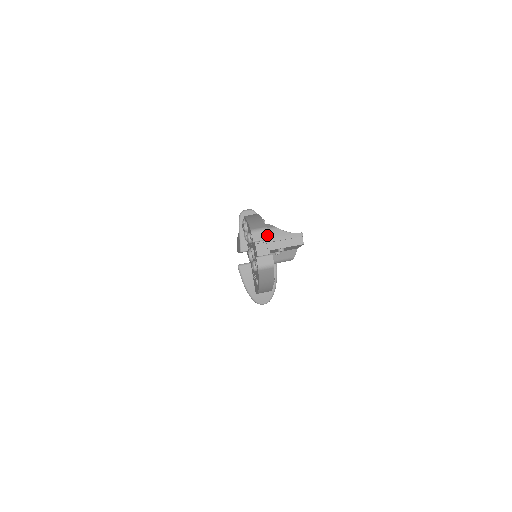
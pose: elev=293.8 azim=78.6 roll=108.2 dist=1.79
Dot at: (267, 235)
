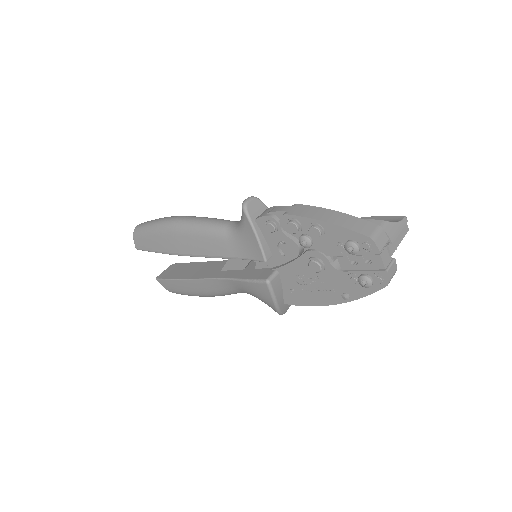
Dot at: (386, 236)
